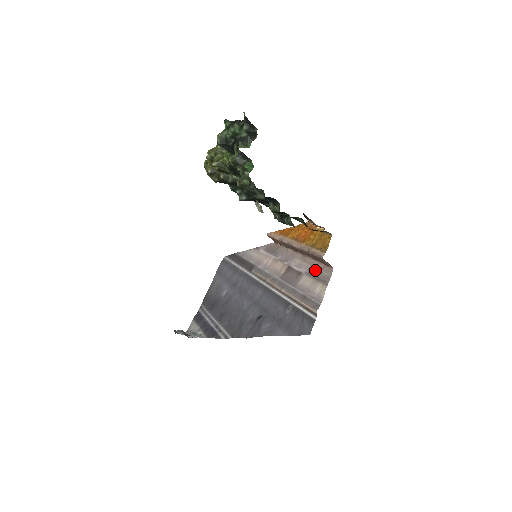
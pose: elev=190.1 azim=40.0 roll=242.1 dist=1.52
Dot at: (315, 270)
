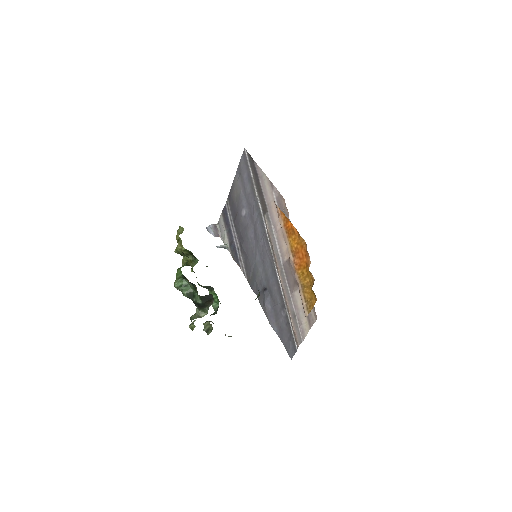
Dot at: occluded
